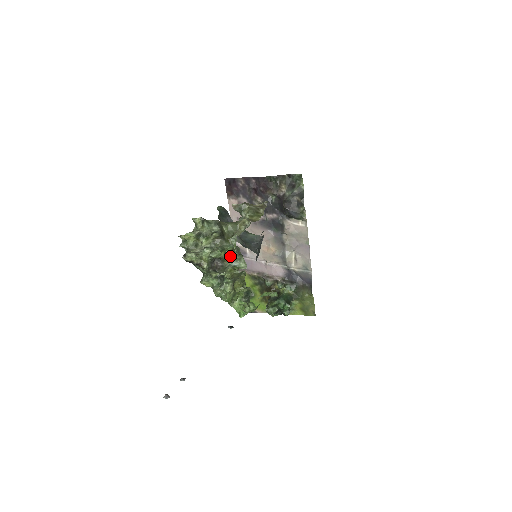
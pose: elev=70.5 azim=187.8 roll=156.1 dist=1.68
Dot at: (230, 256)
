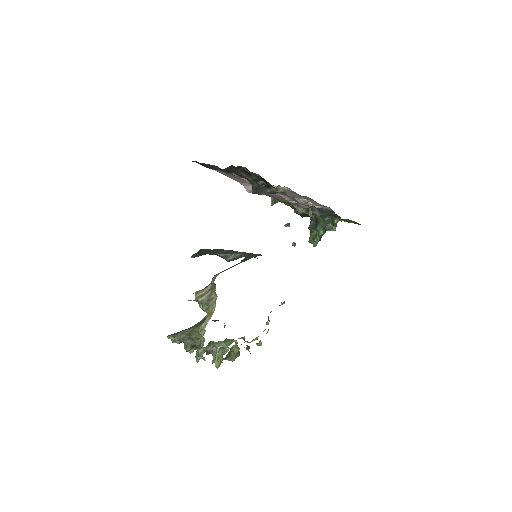
Dot at: occluded
